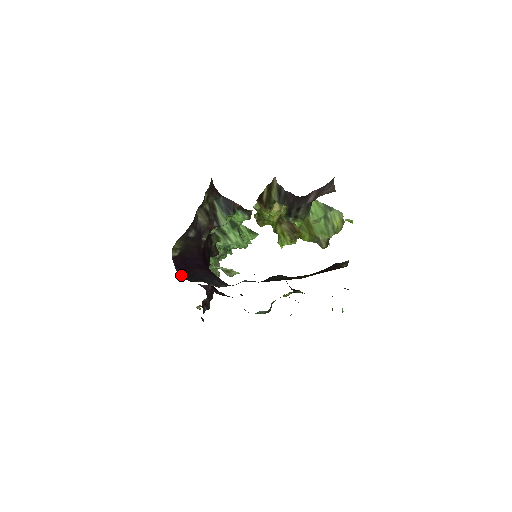
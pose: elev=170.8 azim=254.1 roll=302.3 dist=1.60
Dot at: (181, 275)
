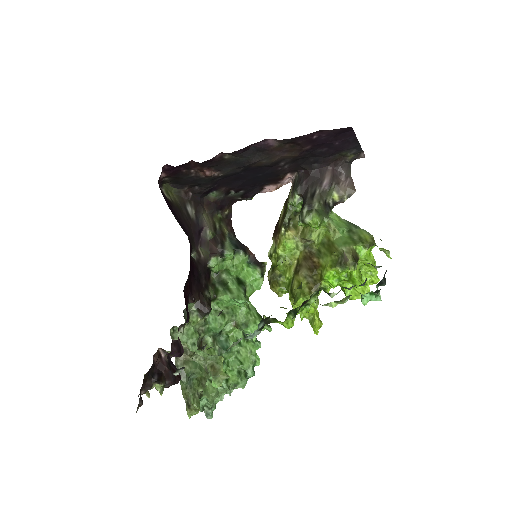
Dot at: occluded
